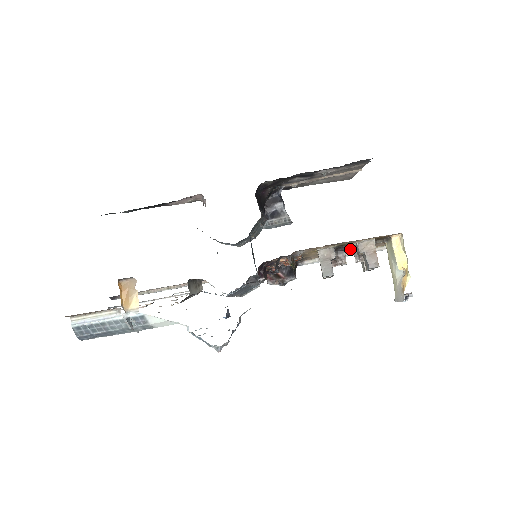
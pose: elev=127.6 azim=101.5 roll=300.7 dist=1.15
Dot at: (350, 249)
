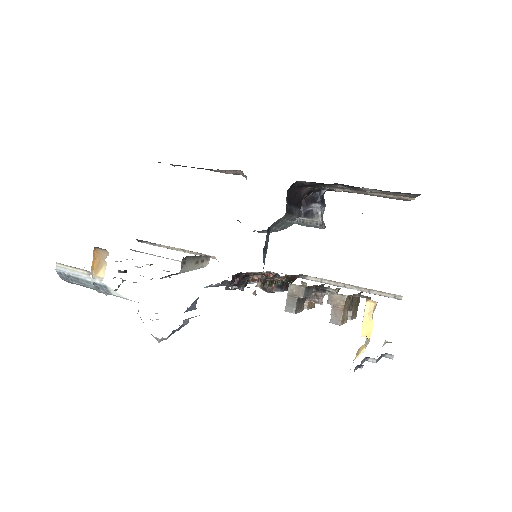
Dot at: occluded
